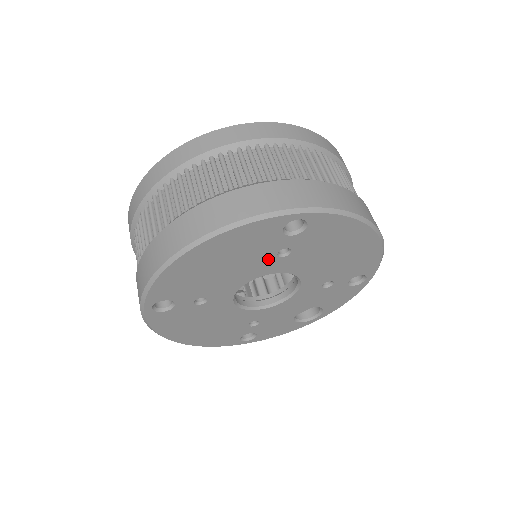
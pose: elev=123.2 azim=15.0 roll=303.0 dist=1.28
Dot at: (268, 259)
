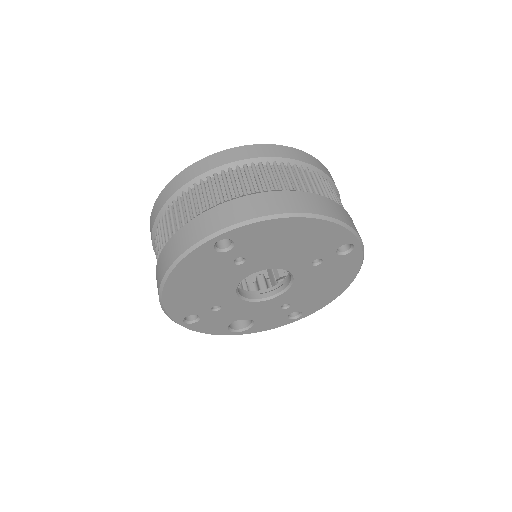
Dot at: (307, 260)
